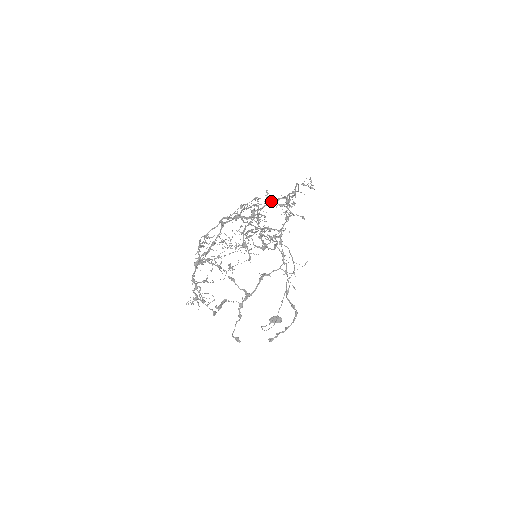
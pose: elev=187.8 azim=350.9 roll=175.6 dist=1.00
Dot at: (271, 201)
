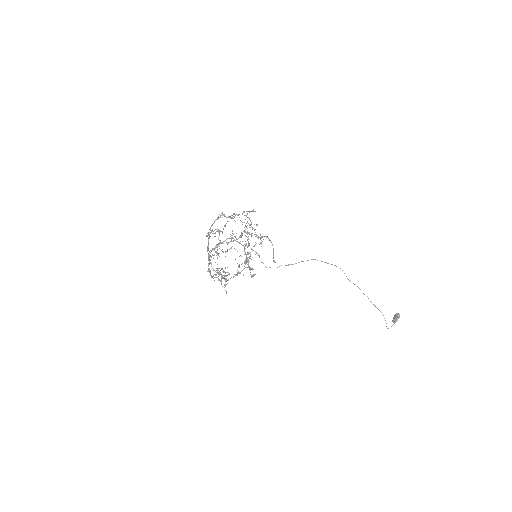
Dot at: occluded
